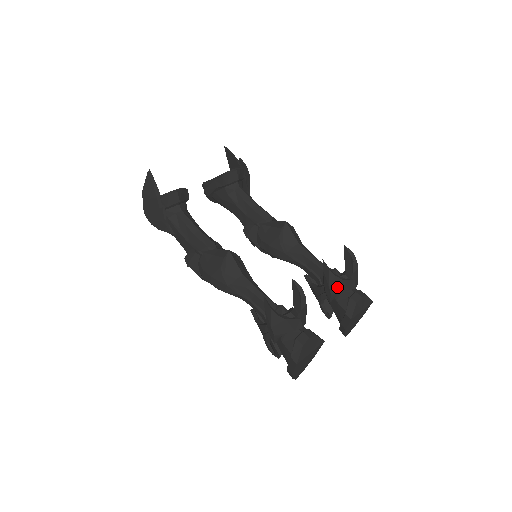
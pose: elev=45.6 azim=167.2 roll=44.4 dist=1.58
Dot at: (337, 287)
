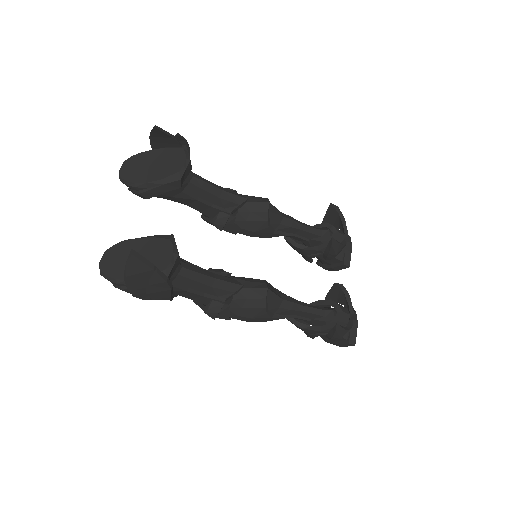
Dot at: occluded
